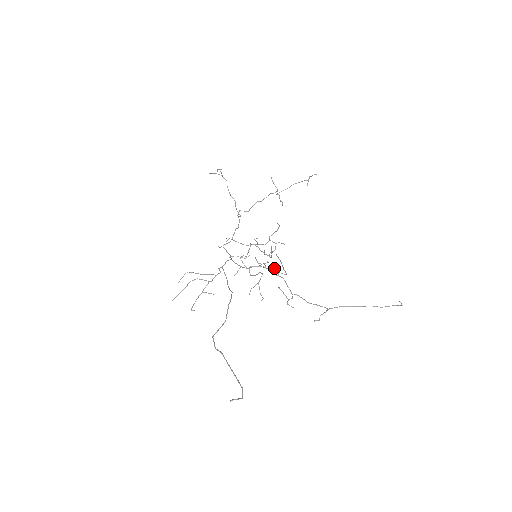
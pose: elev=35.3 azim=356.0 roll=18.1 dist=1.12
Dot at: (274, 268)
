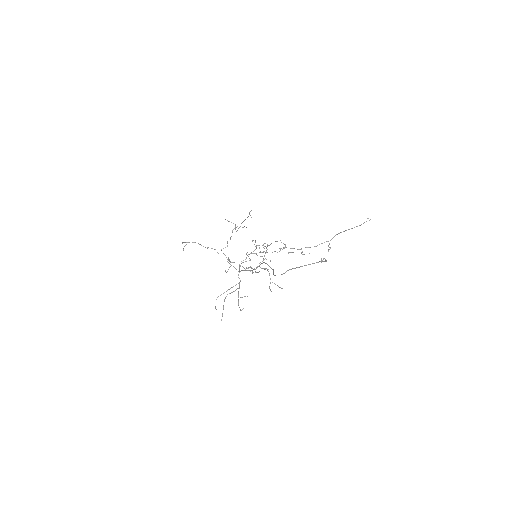
Dot at: (274, 251)
